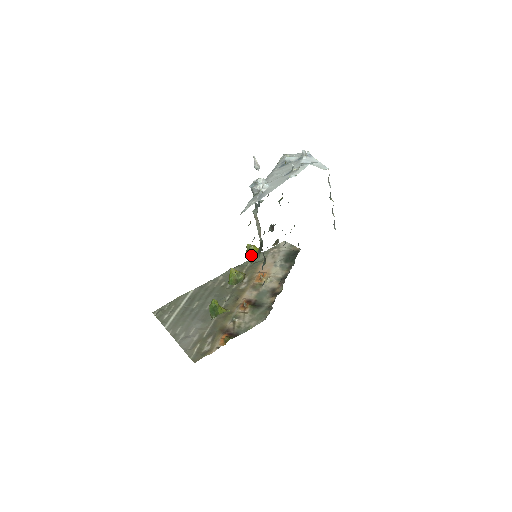
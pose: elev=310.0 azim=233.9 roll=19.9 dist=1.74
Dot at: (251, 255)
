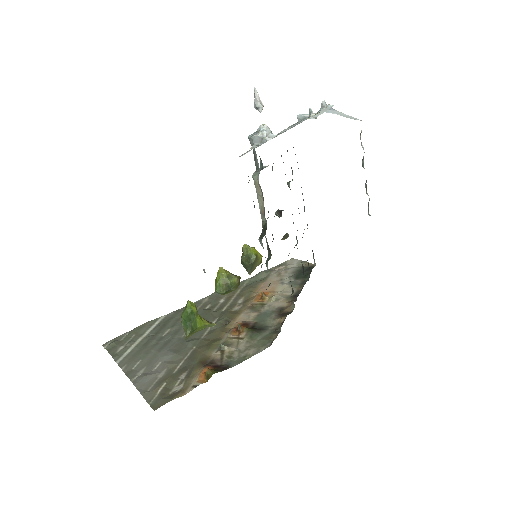
Dot at: (249, 259)
